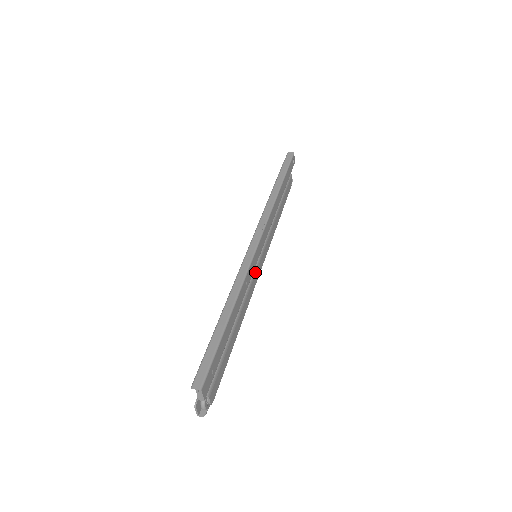
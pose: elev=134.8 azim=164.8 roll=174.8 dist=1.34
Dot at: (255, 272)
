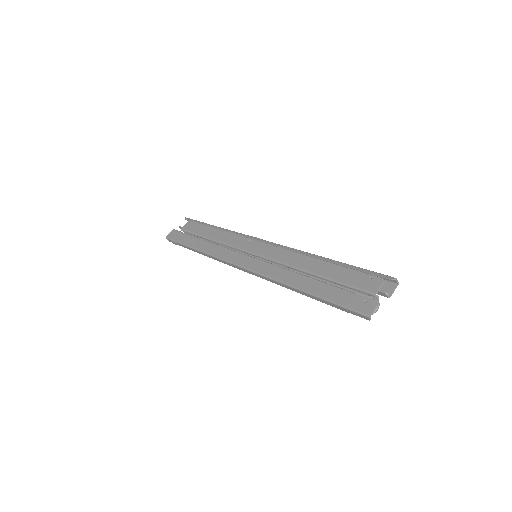
Dot at: occluded
